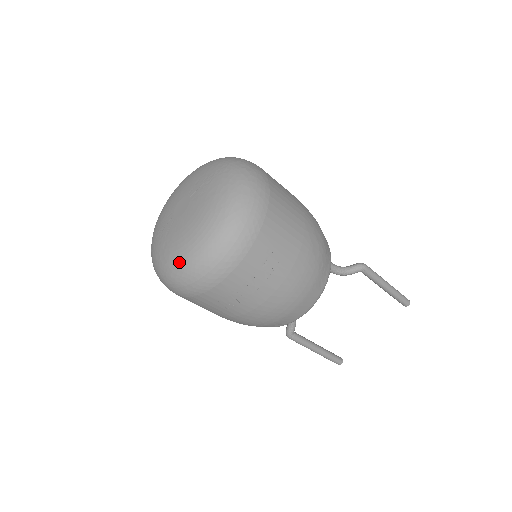
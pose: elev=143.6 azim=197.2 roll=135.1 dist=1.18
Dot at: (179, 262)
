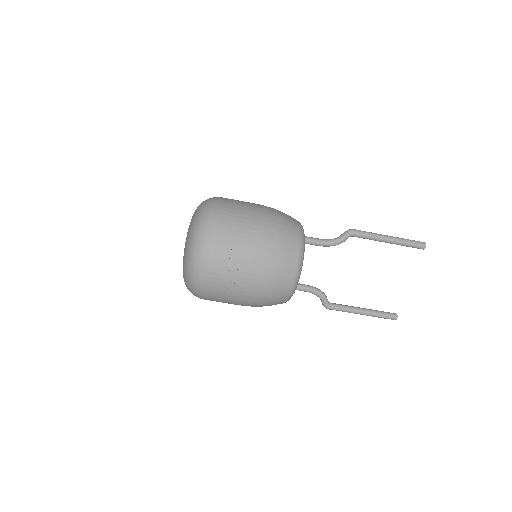
Dot at: (185, 278)
